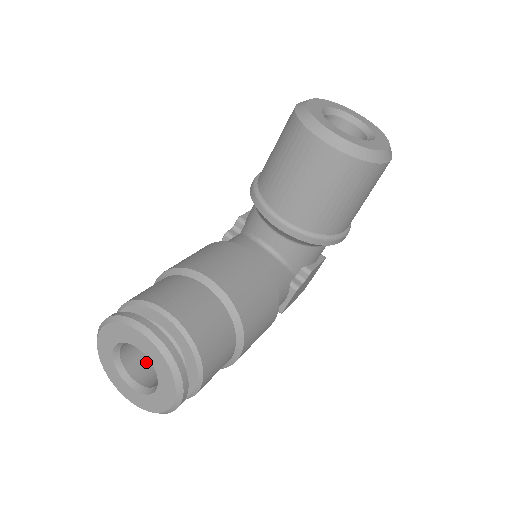
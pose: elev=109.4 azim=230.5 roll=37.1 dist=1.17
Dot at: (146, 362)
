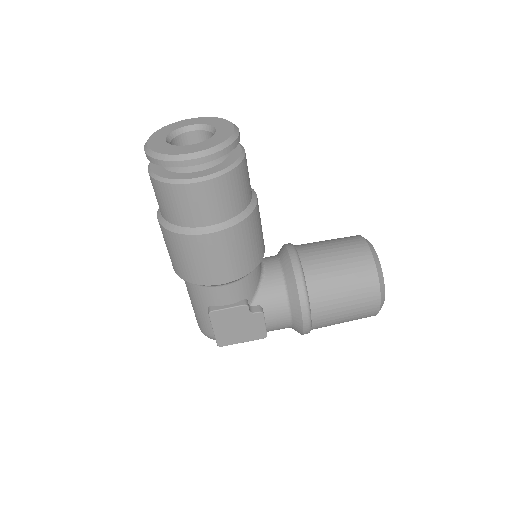
Dot at: occluded
